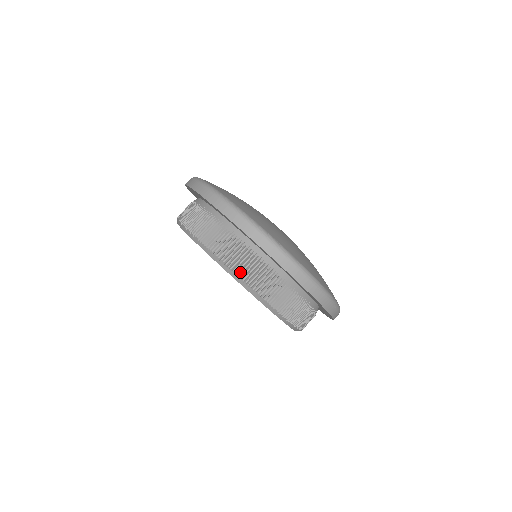
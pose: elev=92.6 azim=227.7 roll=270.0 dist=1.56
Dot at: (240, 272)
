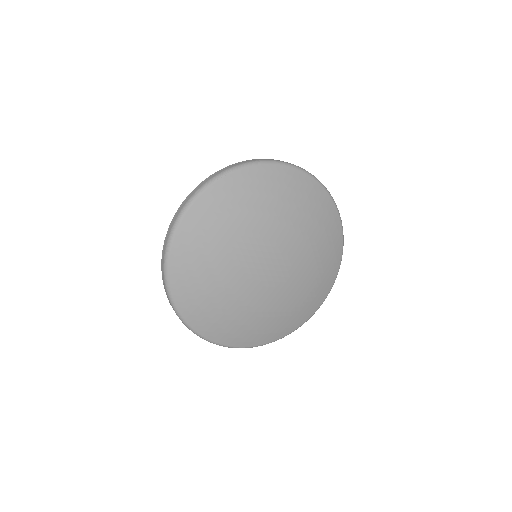
Dot at: occluded
